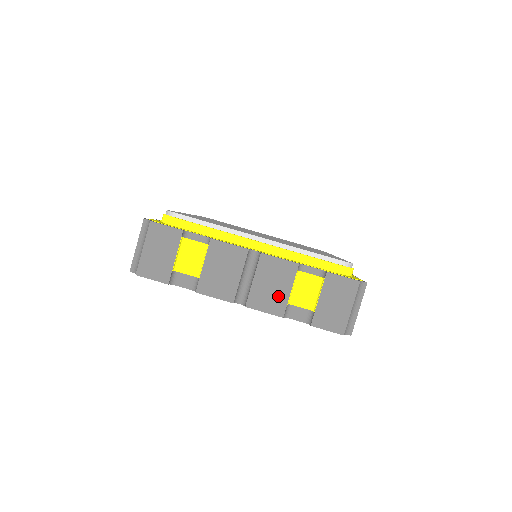
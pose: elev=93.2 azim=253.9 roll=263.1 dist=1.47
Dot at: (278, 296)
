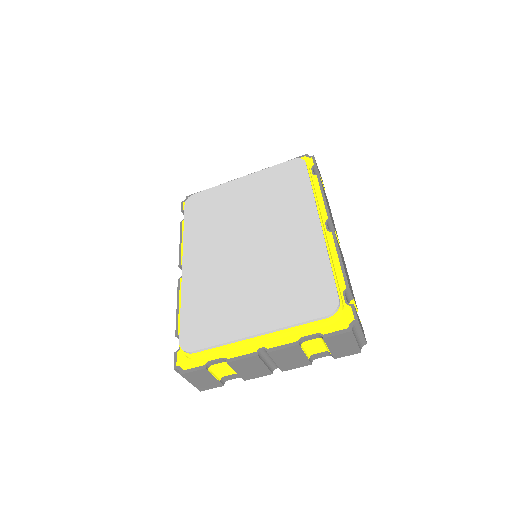
Dot at: (299, 360)
